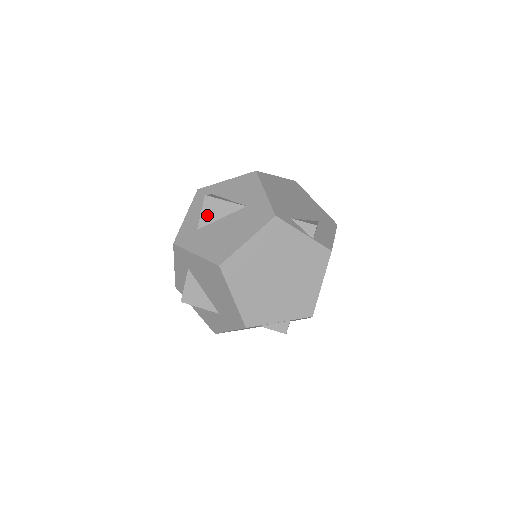
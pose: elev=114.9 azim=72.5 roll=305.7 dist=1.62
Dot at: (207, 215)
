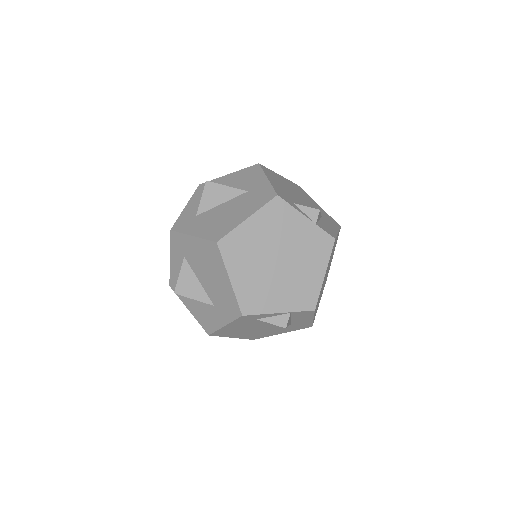
Dot at: (207, 201)
